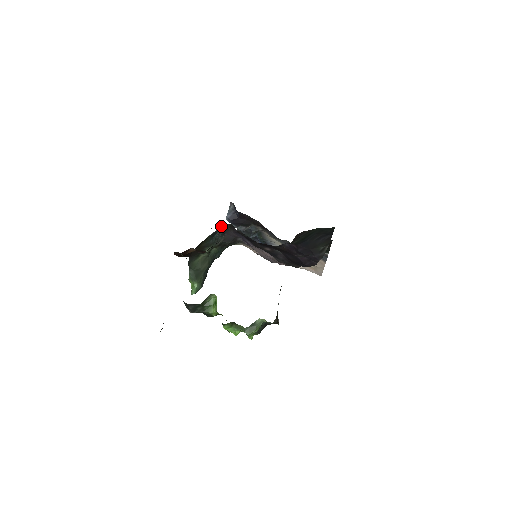
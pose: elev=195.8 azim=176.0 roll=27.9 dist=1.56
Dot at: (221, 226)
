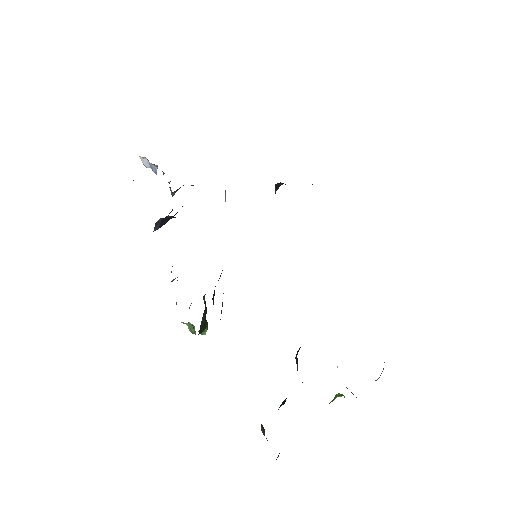
Dot at: occluded
